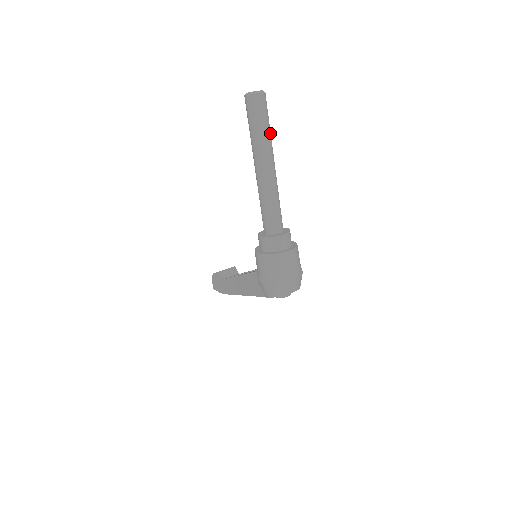
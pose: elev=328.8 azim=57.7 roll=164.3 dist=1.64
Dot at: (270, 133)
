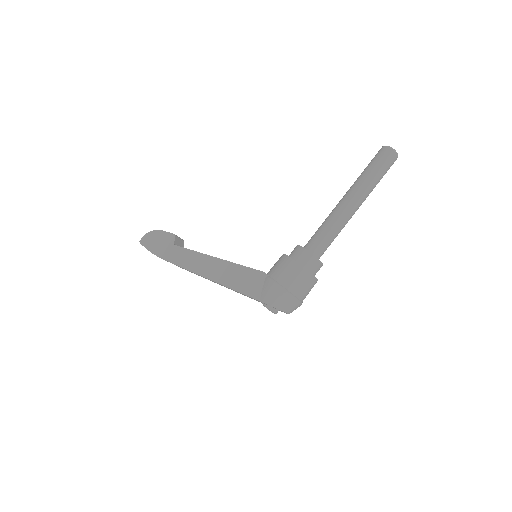
Dot at: occluded
